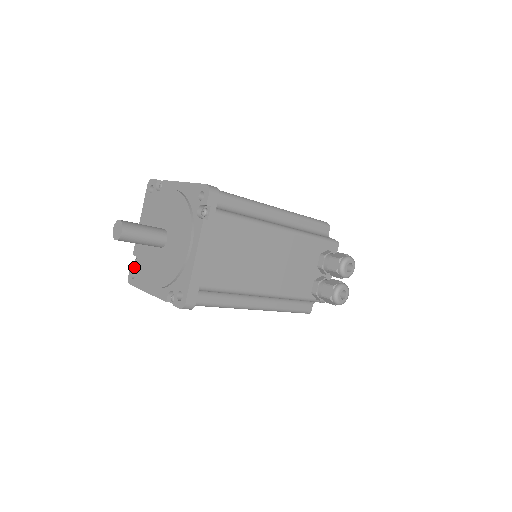
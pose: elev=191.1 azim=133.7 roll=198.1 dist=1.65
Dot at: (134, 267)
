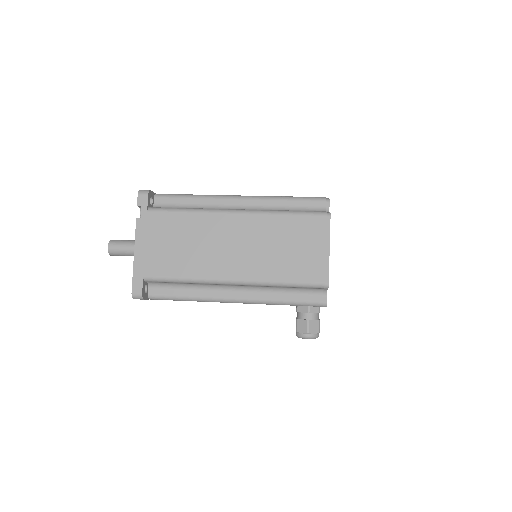
Dot at: occluded
